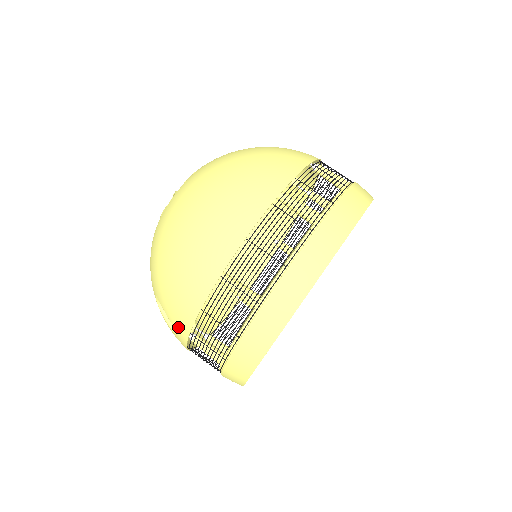
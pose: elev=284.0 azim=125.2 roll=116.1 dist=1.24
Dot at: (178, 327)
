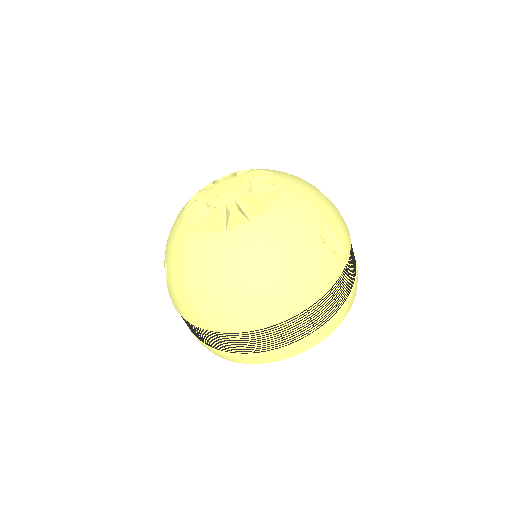
Dot at: (171, 298)
